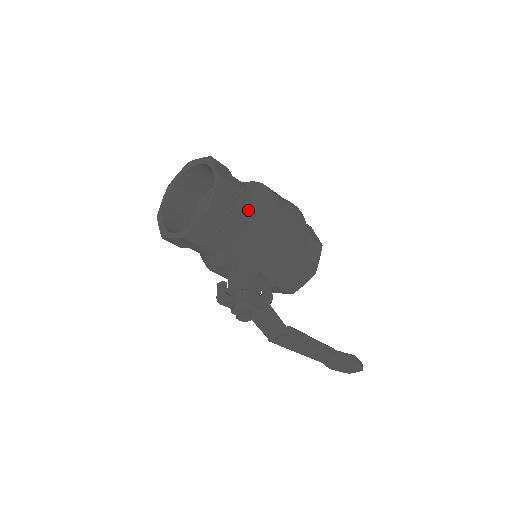
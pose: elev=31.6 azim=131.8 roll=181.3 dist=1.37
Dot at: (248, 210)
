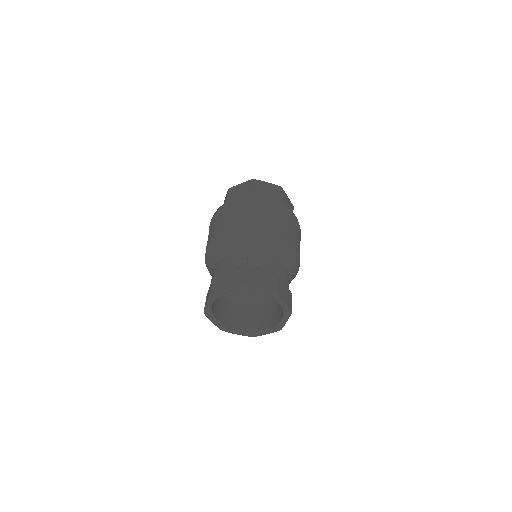
Dot at: occluded
